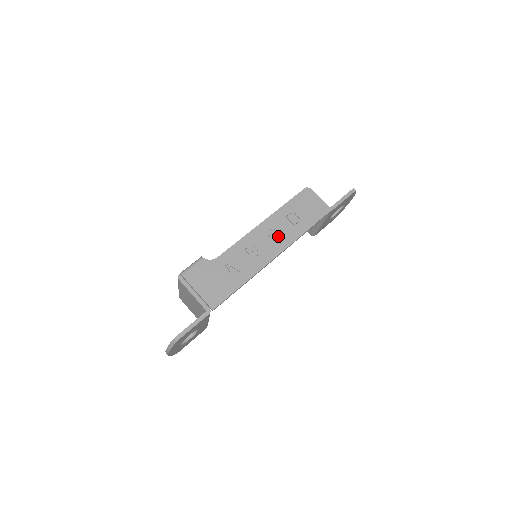
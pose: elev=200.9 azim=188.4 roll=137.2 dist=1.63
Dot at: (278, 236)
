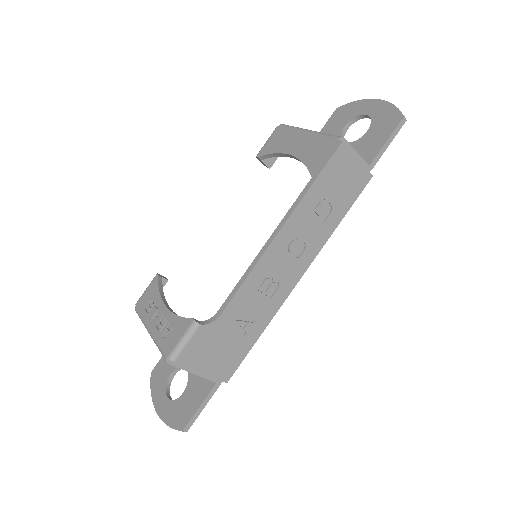
Dot at: (302, 247)
